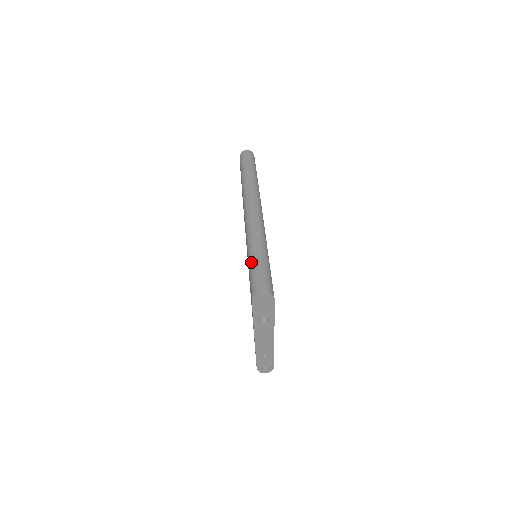
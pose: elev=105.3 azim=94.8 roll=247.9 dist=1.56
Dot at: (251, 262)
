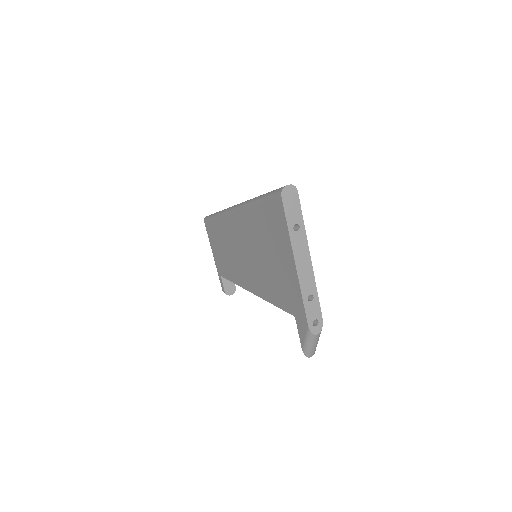
Dot at: (263, 196)
